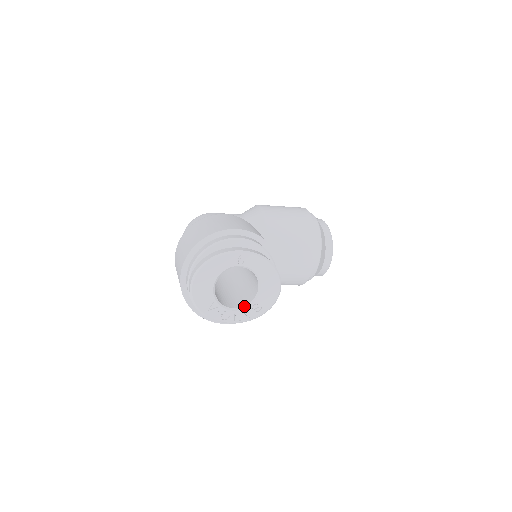
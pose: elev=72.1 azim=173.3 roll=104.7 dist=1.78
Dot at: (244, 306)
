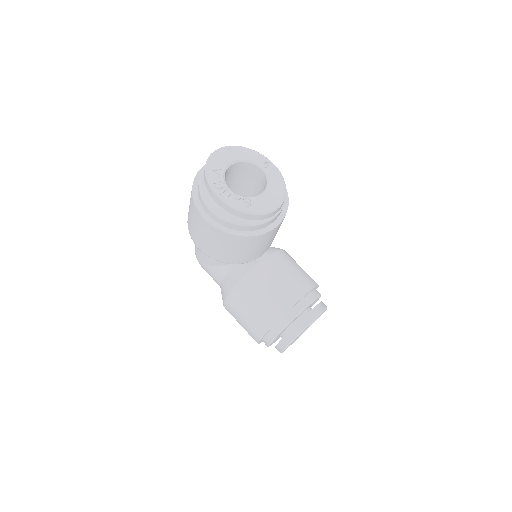
Dot at: occluded
